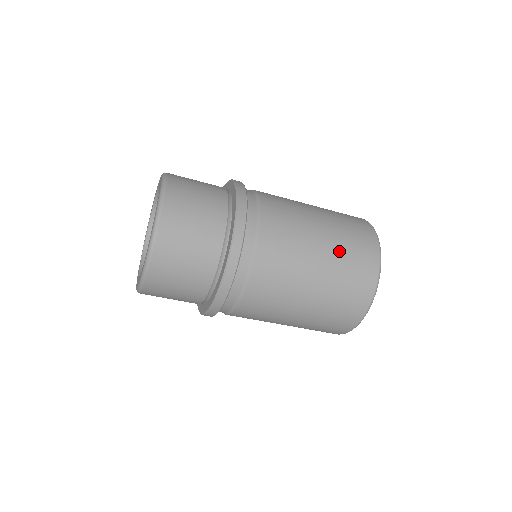
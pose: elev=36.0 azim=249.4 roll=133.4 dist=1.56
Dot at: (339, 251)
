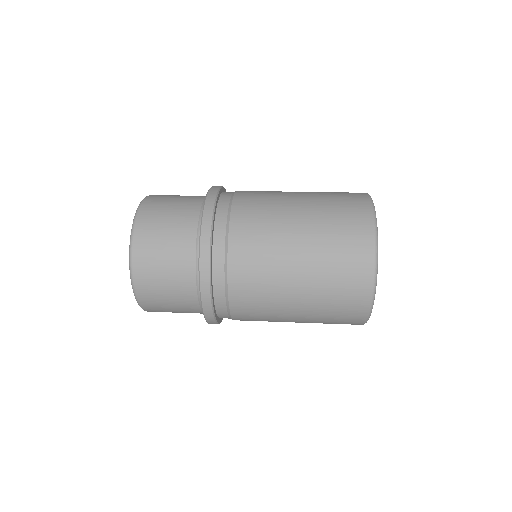
Dot at: occluded
